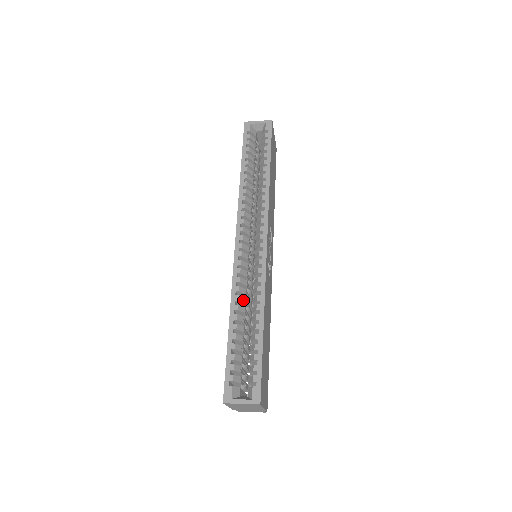
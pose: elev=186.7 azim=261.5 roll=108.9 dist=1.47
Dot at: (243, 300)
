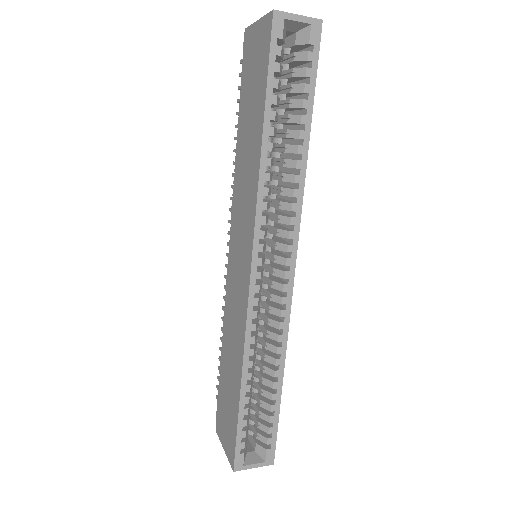
Dot at: (255, 348)
